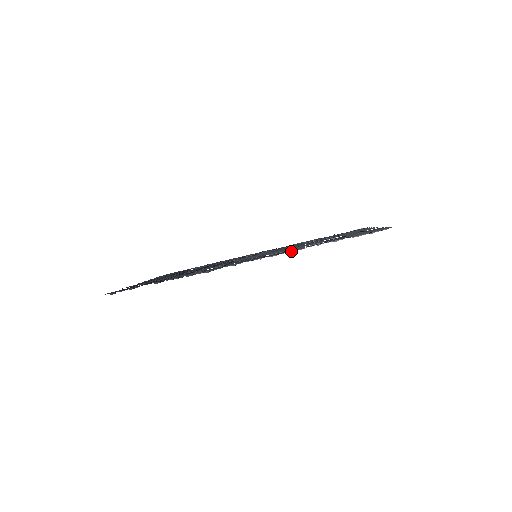
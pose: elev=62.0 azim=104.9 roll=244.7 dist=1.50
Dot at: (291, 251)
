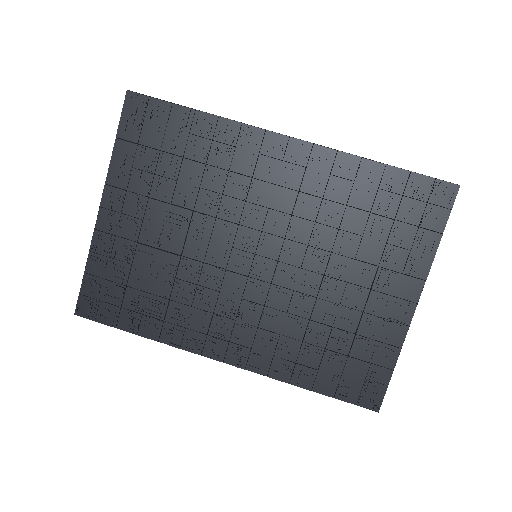
Dot at: (343, 159)
